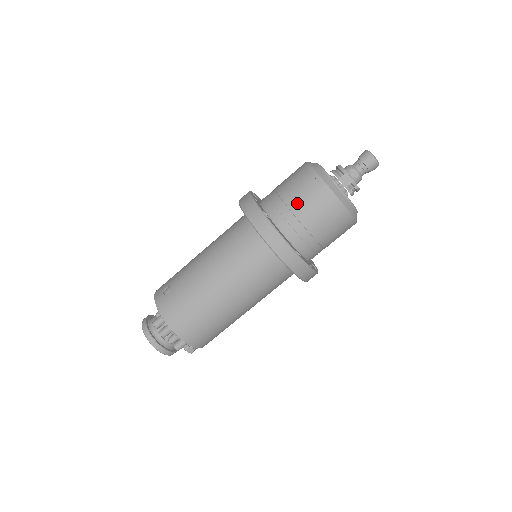
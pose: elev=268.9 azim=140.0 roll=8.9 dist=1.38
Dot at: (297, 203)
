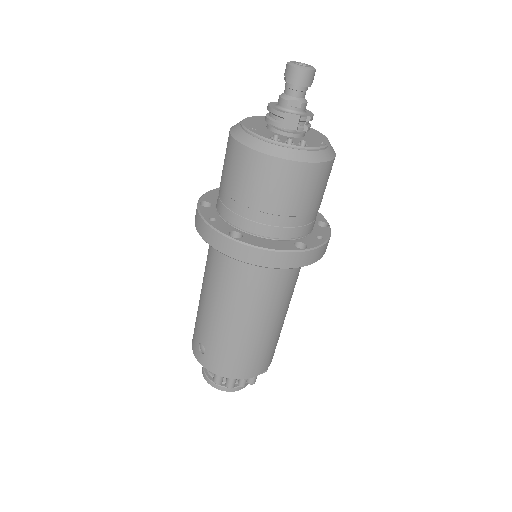
Dot at: (258, 199)
